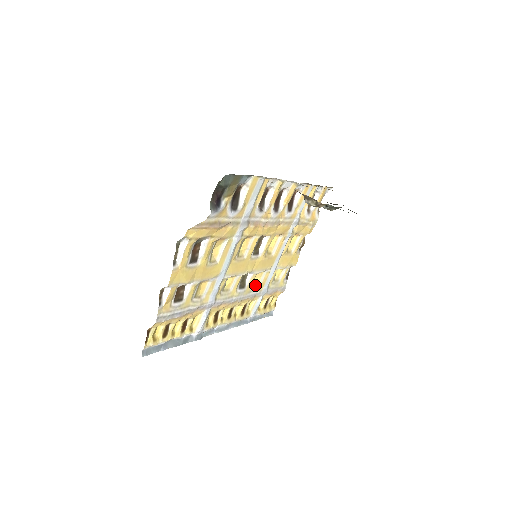
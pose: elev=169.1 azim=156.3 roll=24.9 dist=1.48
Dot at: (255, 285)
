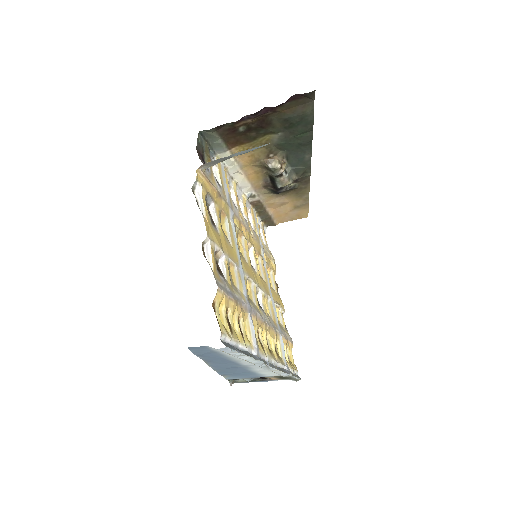
Dot at: (269, 316)
